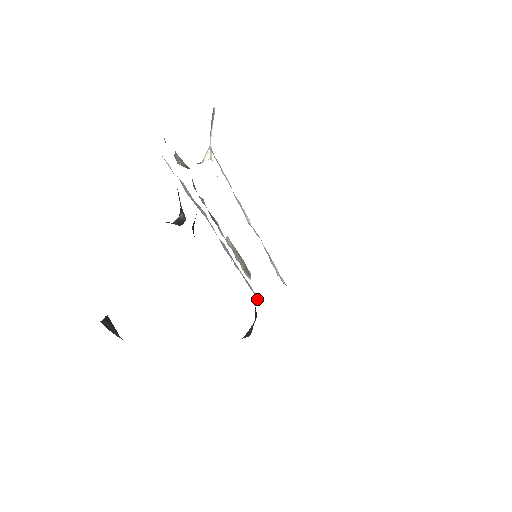
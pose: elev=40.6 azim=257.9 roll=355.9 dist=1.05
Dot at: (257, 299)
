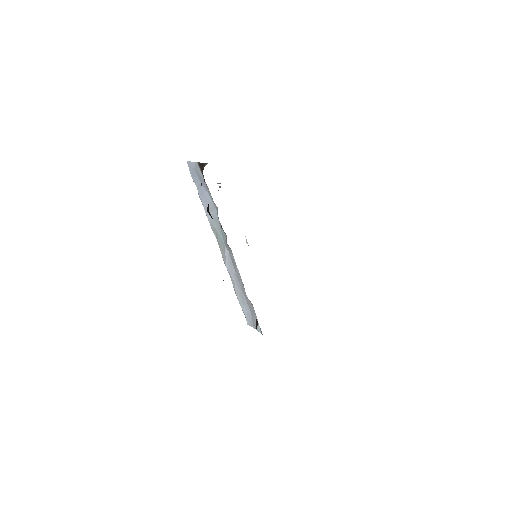
Dot at: occluded
